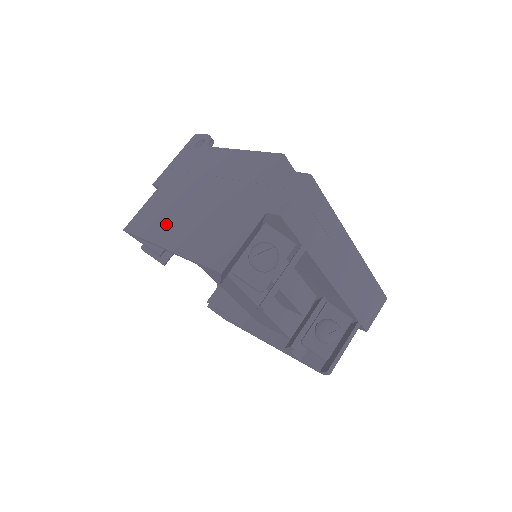
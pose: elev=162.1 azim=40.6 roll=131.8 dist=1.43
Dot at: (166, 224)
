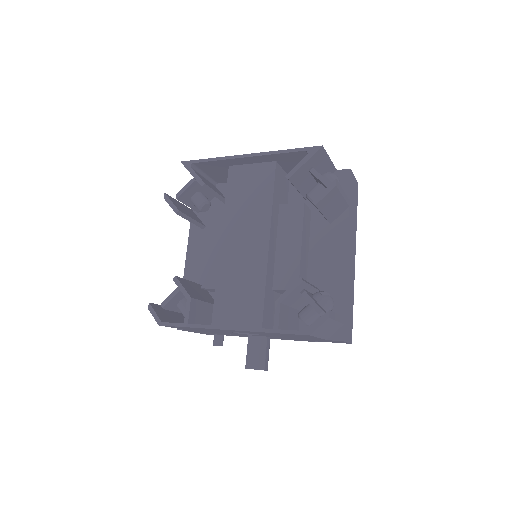
Dot at: occluded
